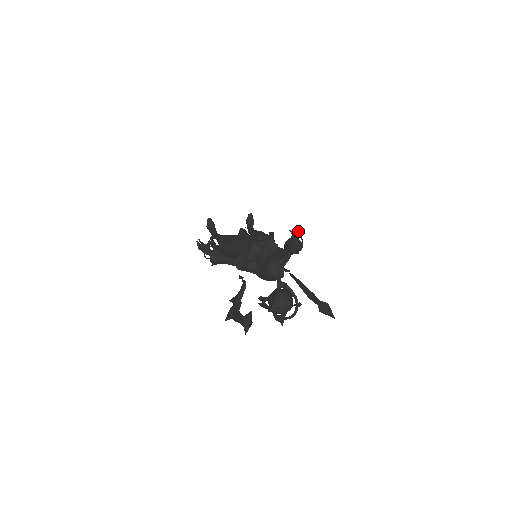
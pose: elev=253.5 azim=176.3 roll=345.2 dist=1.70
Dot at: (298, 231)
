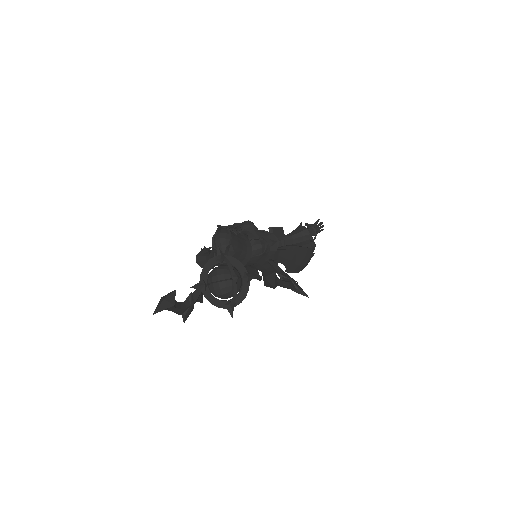
Dot at: occluded
